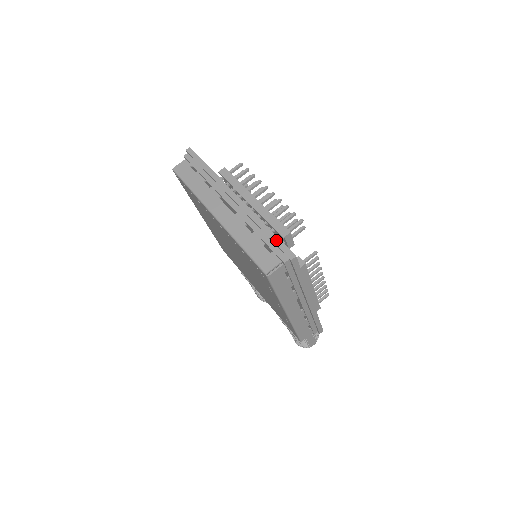
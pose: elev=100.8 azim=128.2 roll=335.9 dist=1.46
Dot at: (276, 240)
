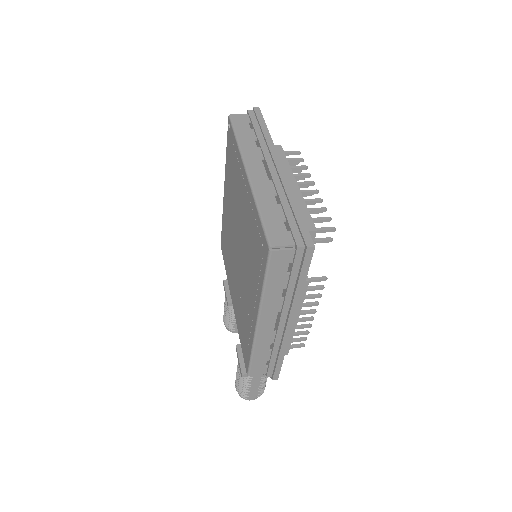
Dot at: (301, 221)
